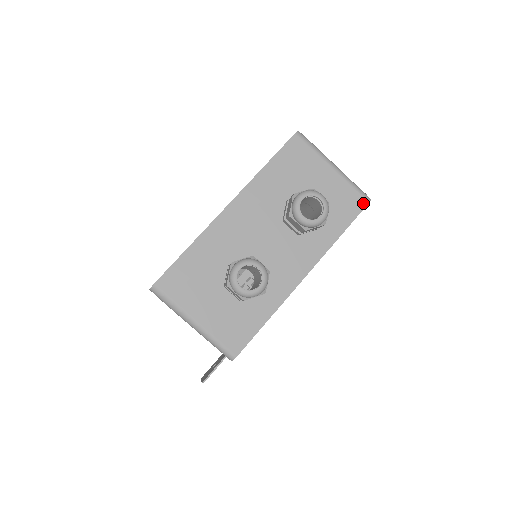
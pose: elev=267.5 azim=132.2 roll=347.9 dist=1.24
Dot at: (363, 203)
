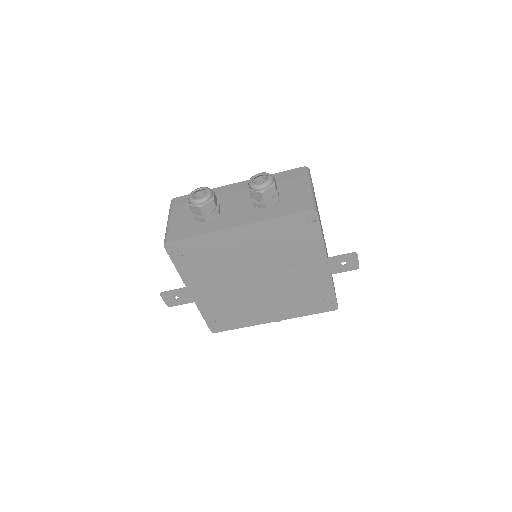
Dot at: (308, 208)
